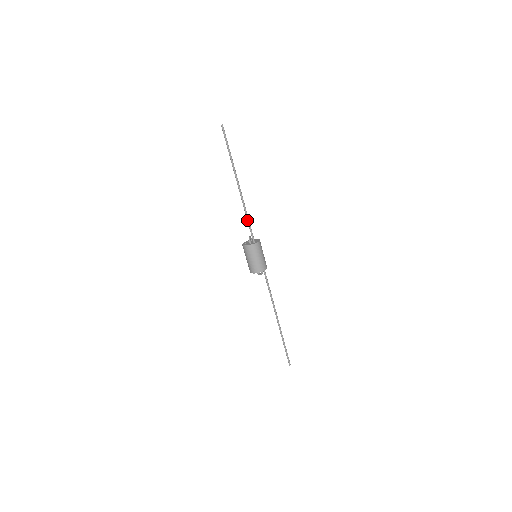
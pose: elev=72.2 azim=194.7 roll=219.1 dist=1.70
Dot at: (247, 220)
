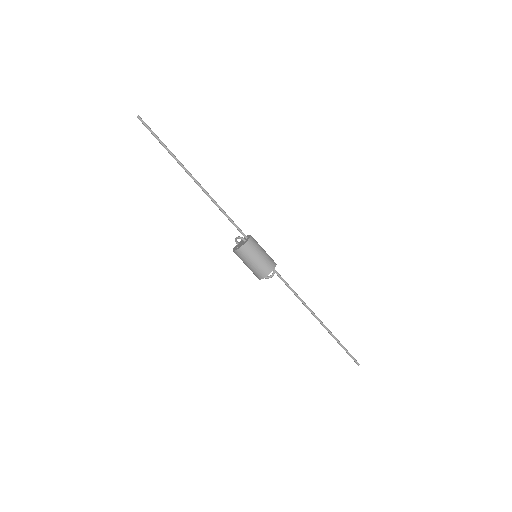
Dot at: (226, 215)
